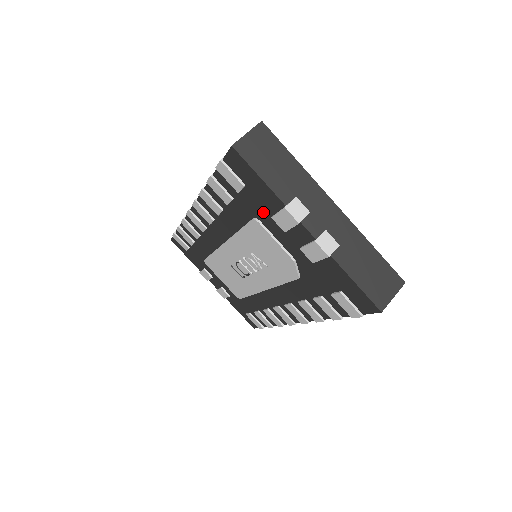
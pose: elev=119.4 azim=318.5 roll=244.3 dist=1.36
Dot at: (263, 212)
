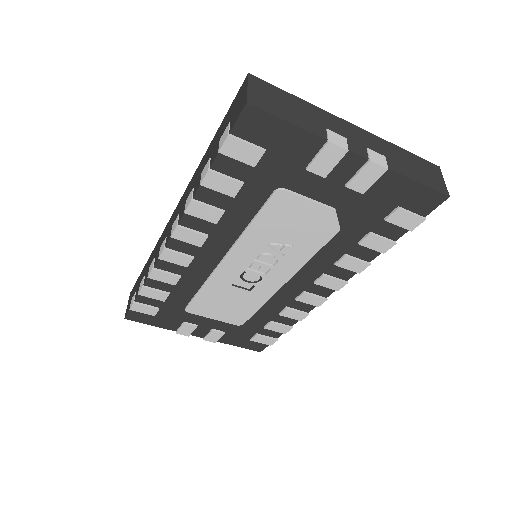
Dot at: (290, 172)
